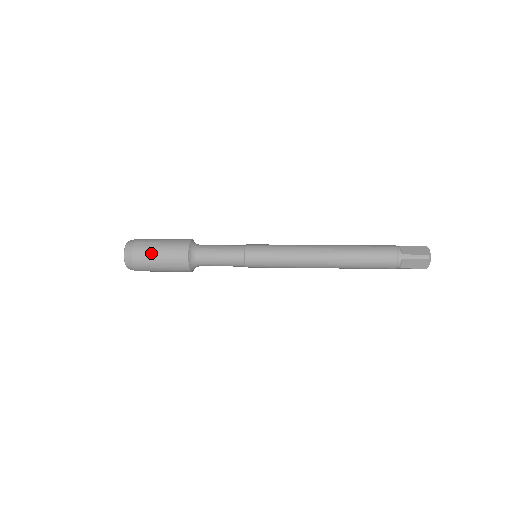
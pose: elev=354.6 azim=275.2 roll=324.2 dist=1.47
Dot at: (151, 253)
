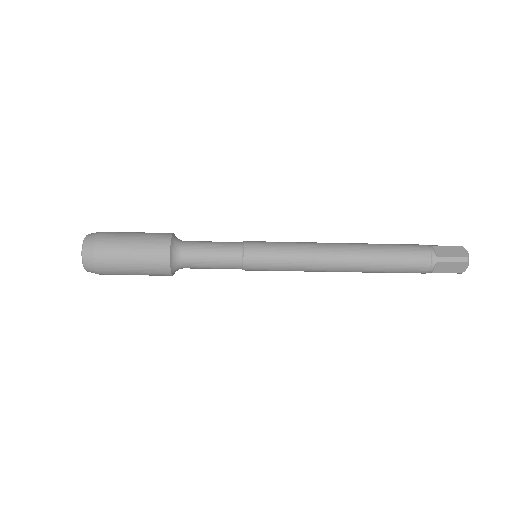
Dot at: (126, 232)
